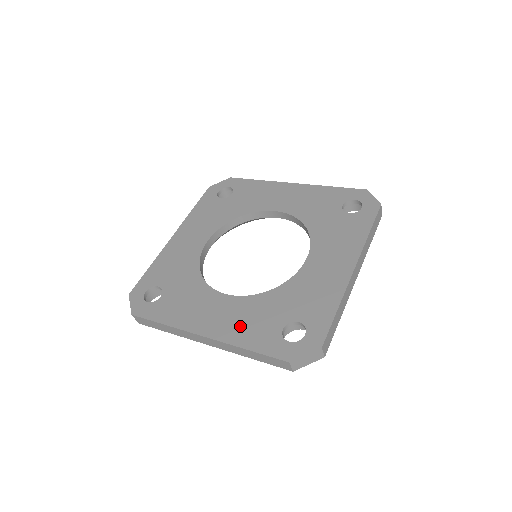
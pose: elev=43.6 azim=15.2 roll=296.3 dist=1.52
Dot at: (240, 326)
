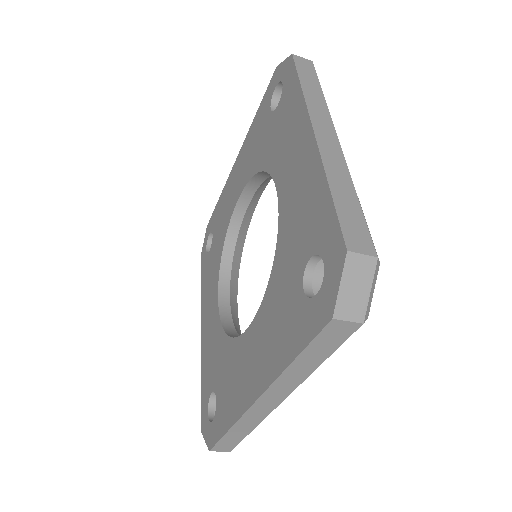
Dot at: (273, 343)
